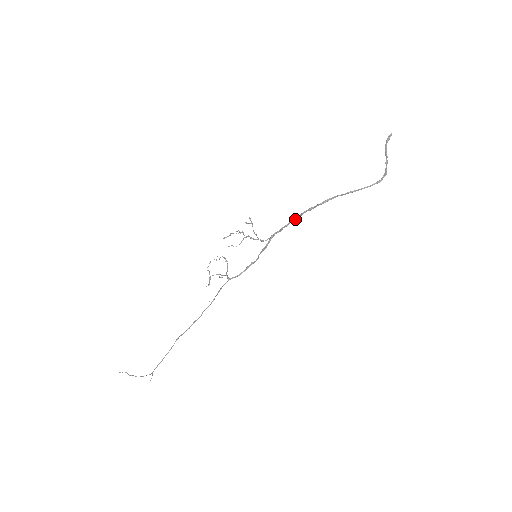
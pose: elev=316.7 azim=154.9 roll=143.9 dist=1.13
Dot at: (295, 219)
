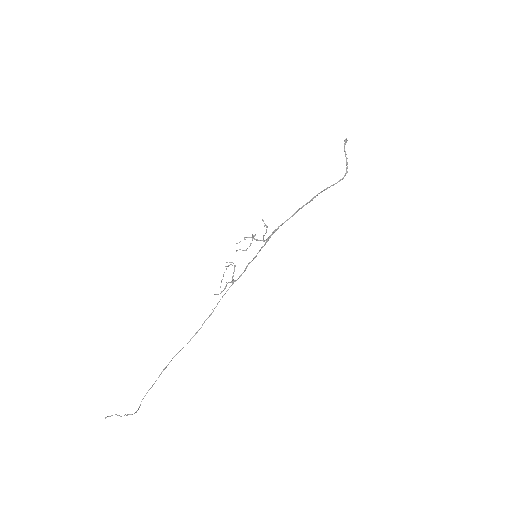
Dot at: occluded
